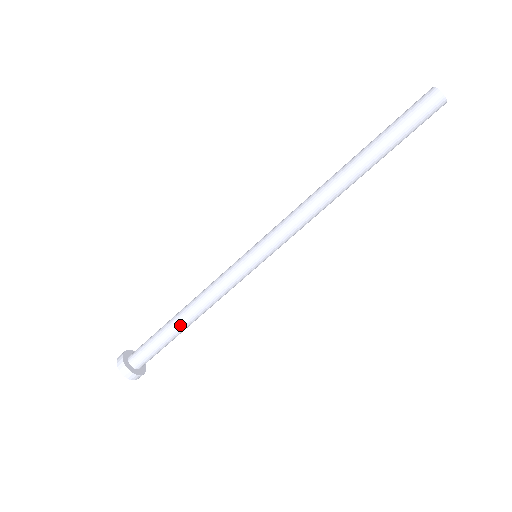
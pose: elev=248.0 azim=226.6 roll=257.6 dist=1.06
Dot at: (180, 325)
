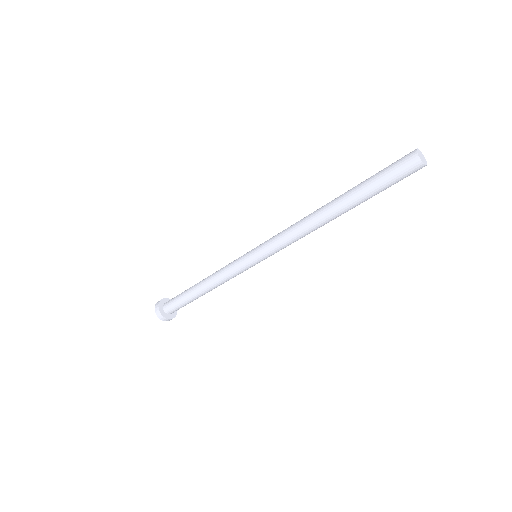
Dot at: (196, 291)
